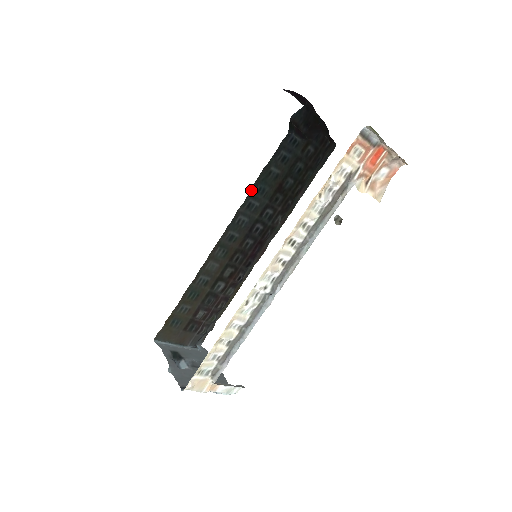
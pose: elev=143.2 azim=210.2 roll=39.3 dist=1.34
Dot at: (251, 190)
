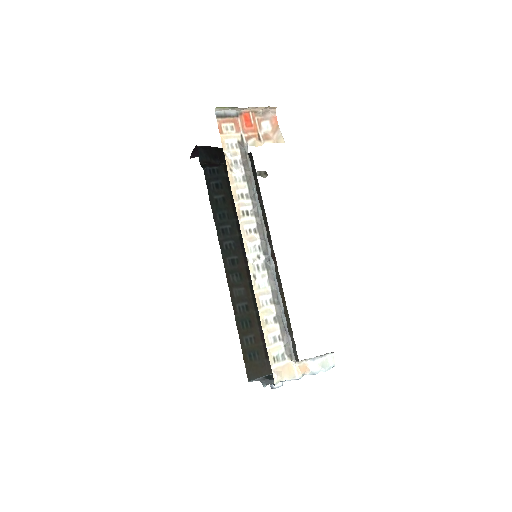
Dot at: (215, 221)
